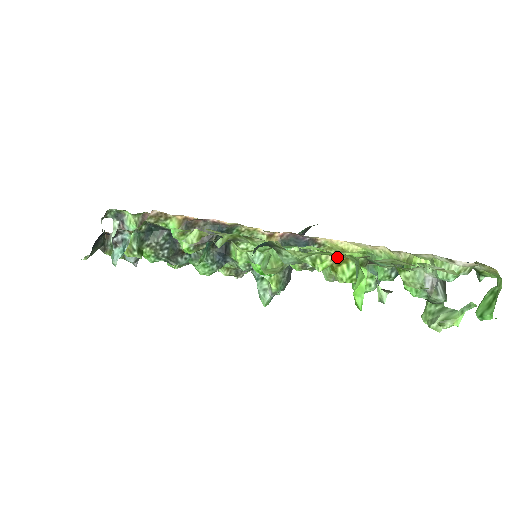
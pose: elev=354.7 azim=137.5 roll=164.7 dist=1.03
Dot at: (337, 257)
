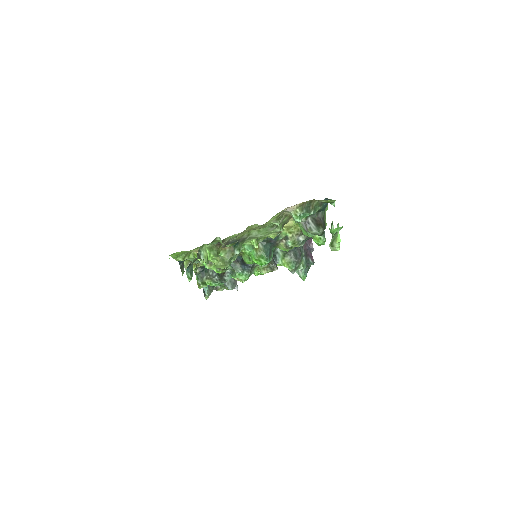
Dot at: occluded
